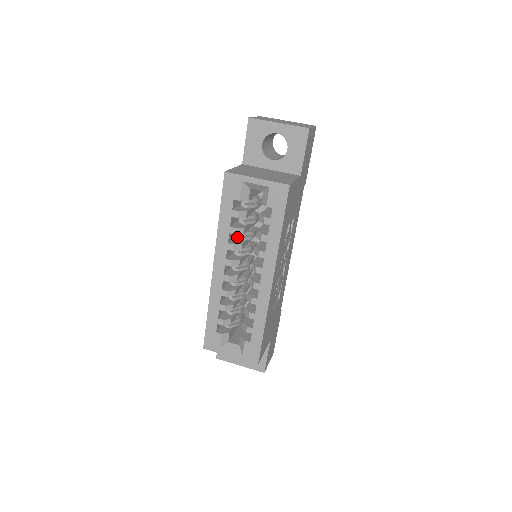
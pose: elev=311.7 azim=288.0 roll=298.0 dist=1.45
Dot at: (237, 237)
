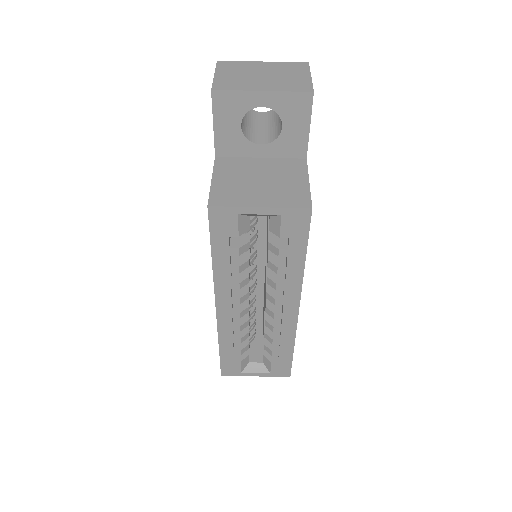
Dot at: occluded
